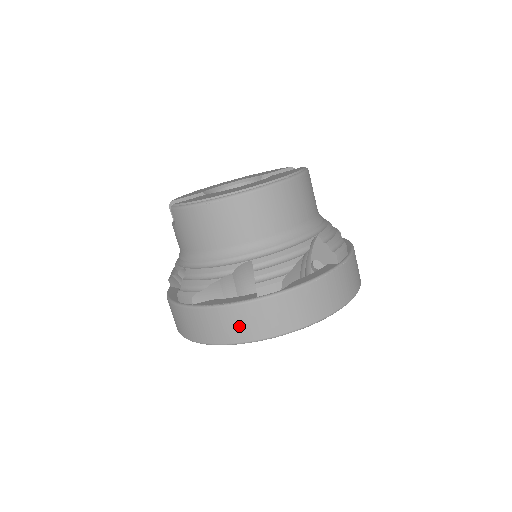
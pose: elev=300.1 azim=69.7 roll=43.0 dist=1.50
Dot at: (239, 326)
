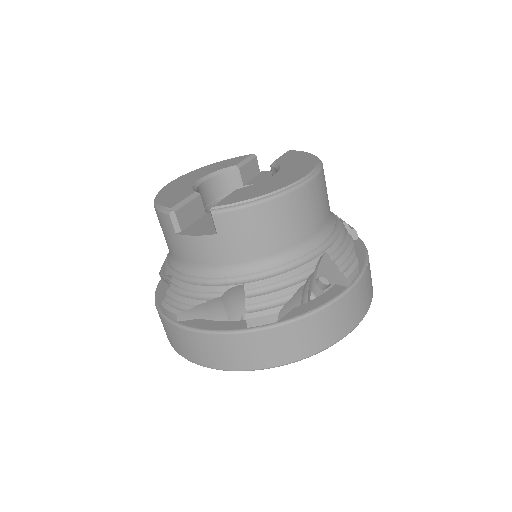
Dot at: (336, 325)
